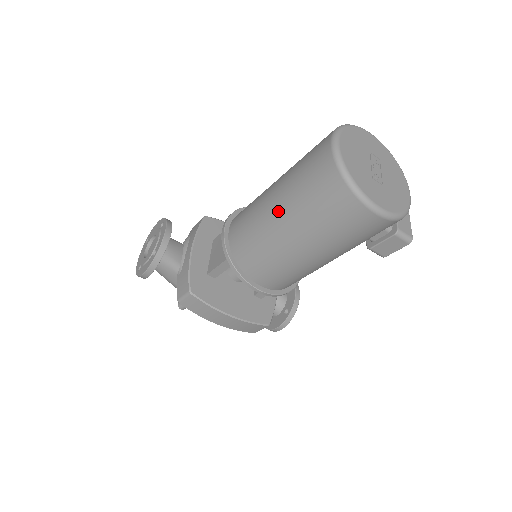
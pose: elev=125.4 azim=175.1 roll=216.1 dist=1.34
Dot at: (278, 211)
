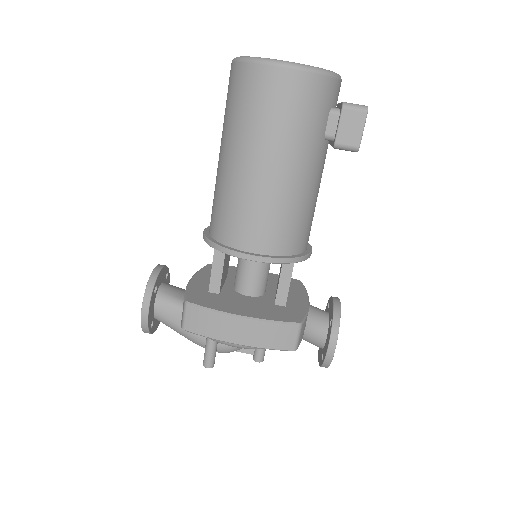
Dot at: (222, 151)
